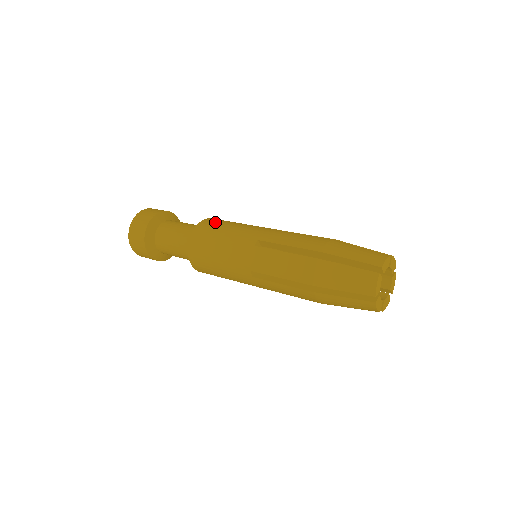
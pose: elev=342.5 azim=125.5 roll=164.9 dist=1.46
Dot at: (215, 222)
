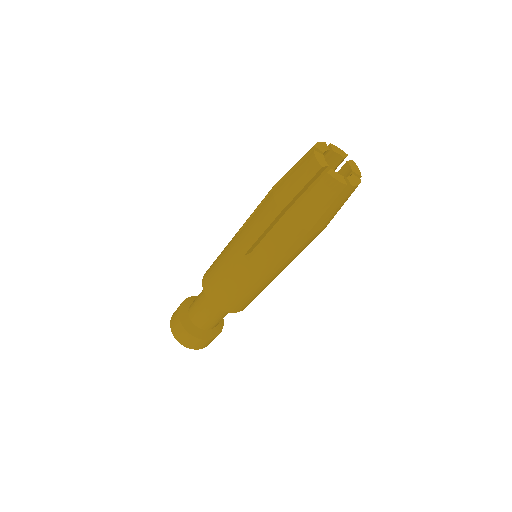
Dot at: occluded
